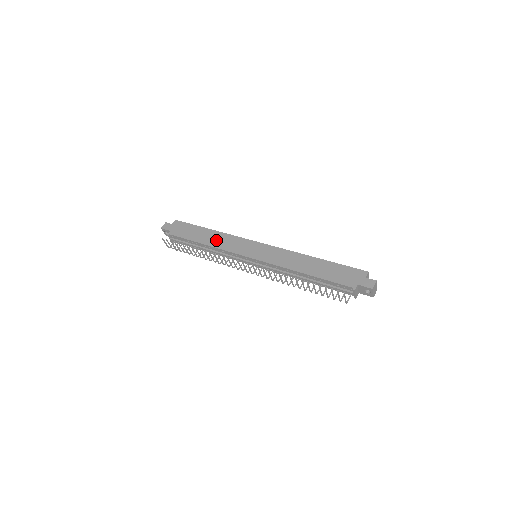
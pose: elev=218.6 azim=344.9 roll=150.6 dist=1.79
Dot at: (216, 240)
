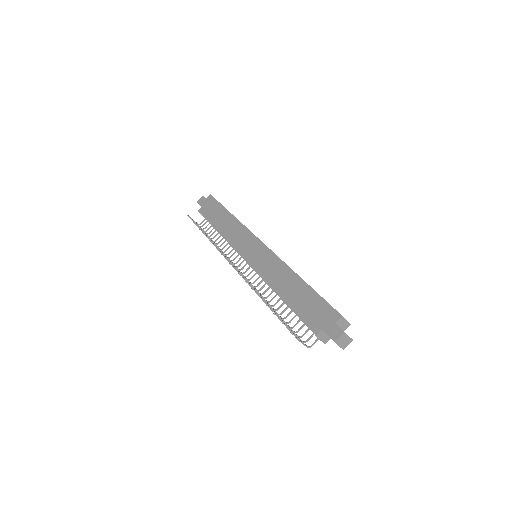
Dot at: (229, 228)
